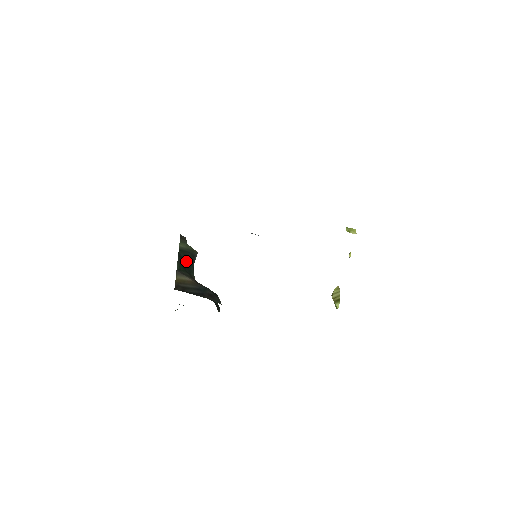
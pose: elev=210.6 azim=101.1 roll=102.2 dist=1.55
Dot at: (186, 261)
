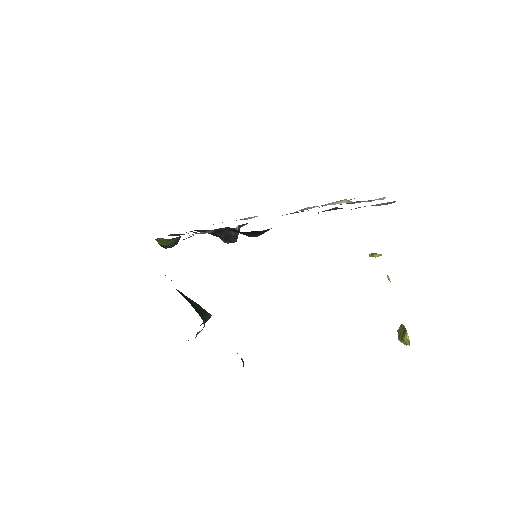
Dot at: (192, 305)
